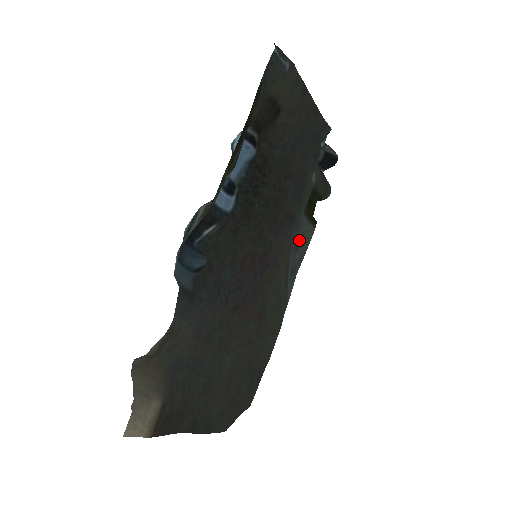
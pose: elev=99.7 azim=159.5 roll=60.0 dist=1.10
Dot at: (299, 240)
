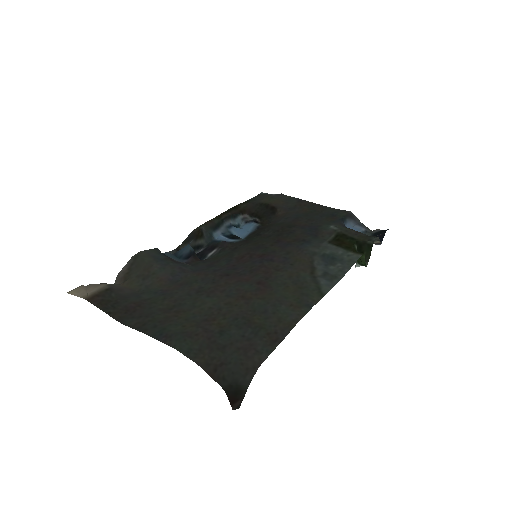
Dot at: (330, 257)
